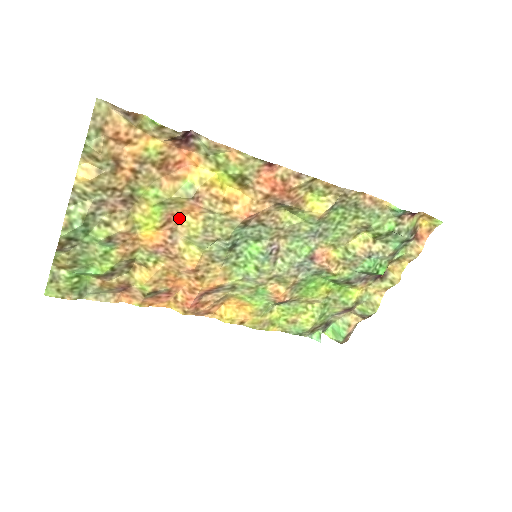
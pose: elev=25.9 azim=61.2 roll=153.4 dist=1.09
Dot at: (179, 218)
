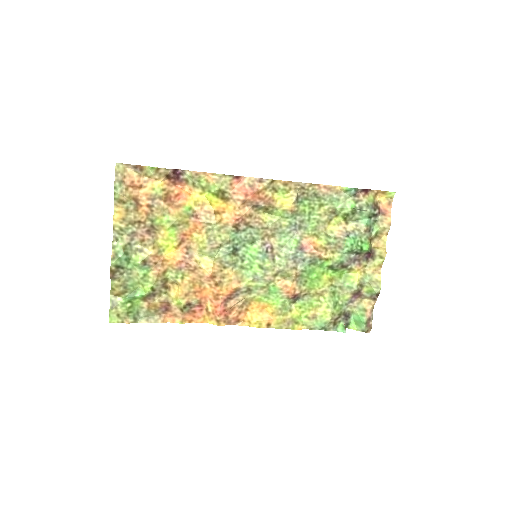
Dot at: (189, 237)
